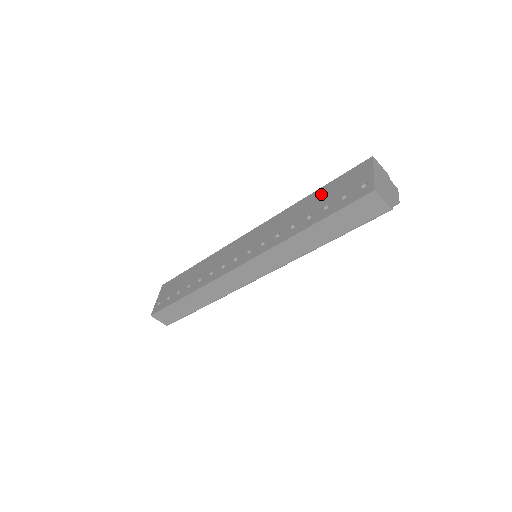
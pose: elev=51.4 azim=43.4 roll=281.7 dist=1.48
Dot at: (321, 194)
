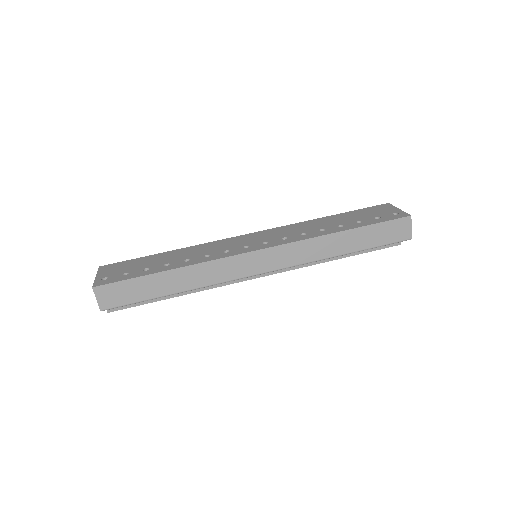
Dot at: (344, 216)
